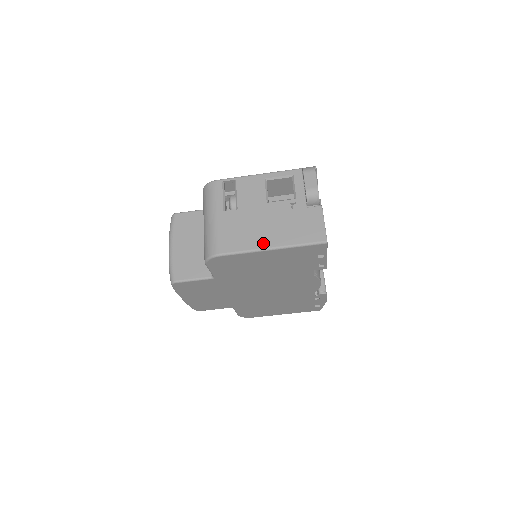
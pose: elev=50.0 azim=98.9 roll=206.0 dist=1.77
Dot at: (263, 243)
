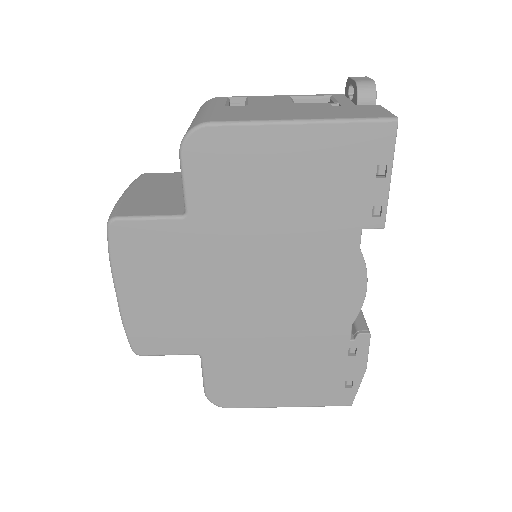
Dot at: (287, 117)
